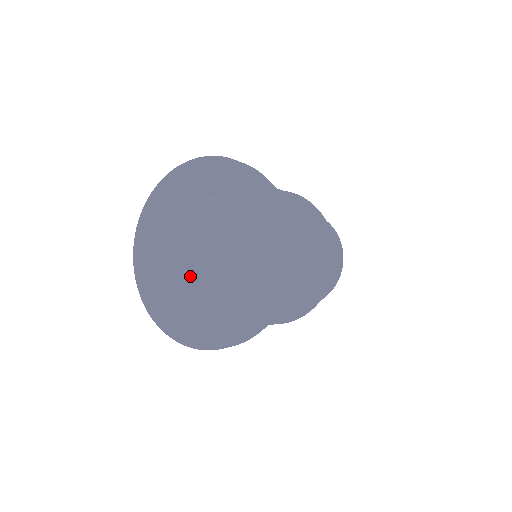
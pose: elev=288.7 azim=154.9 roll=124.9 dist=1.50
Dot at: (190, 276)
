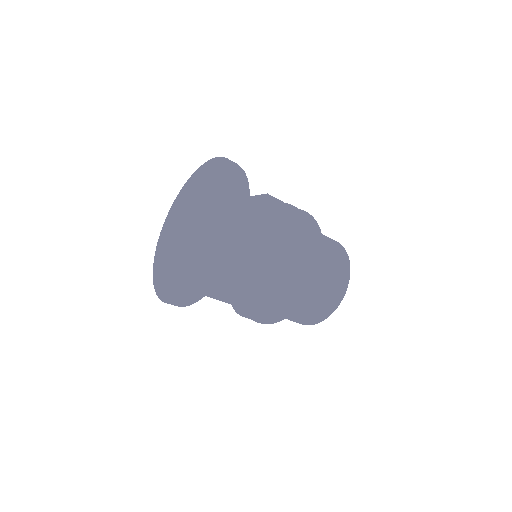
Dot at: (198, 238)
